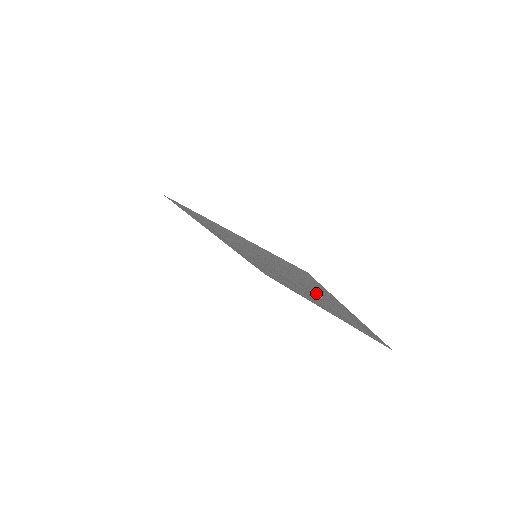
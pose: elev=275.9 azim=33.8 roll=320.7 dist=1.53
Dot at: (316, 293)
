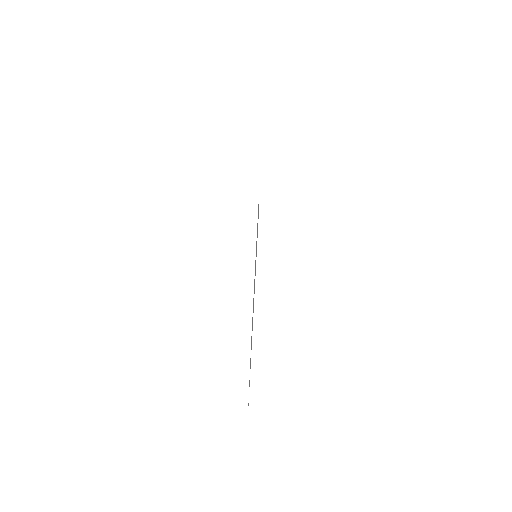
Dot at: occluded
